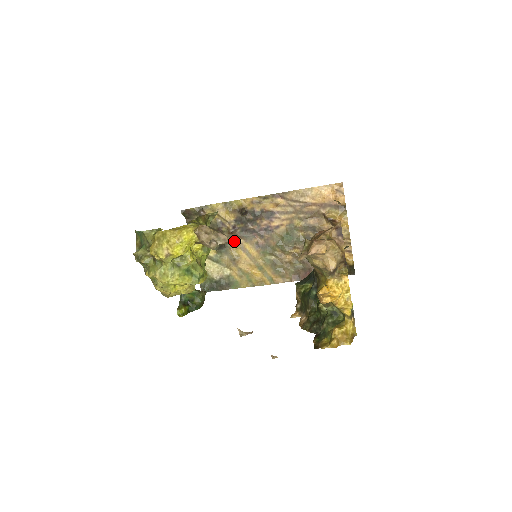
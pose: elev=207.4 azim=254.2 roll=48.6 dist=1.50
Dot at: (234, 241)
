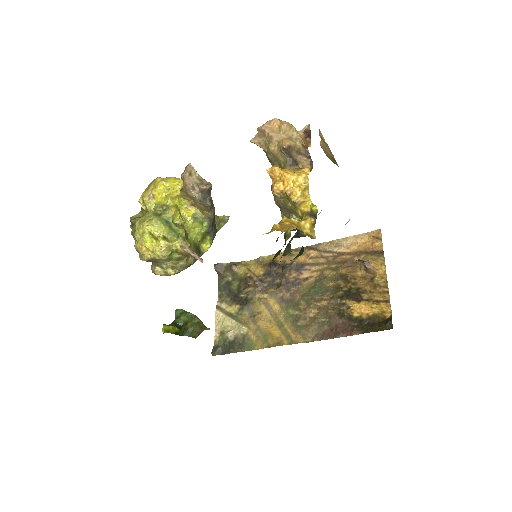
Dot at: (259, 297)
